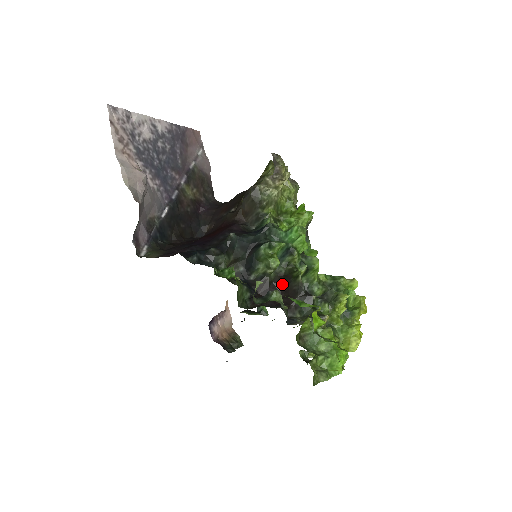
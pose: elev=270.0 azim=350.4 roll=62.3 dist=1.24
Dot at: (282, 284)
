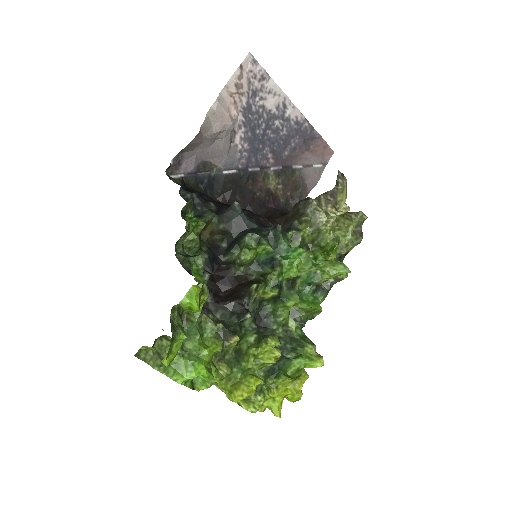
Dot at: (240, 284)
